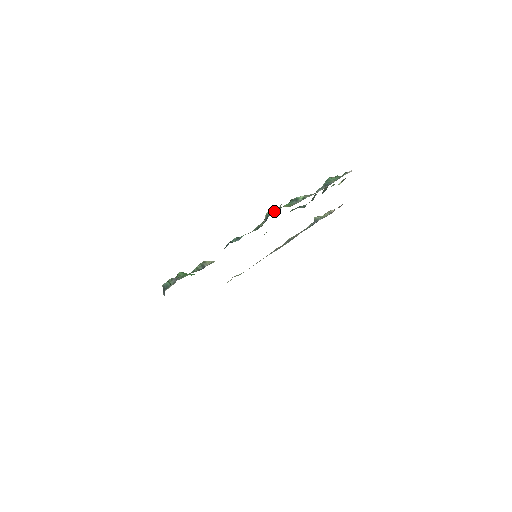
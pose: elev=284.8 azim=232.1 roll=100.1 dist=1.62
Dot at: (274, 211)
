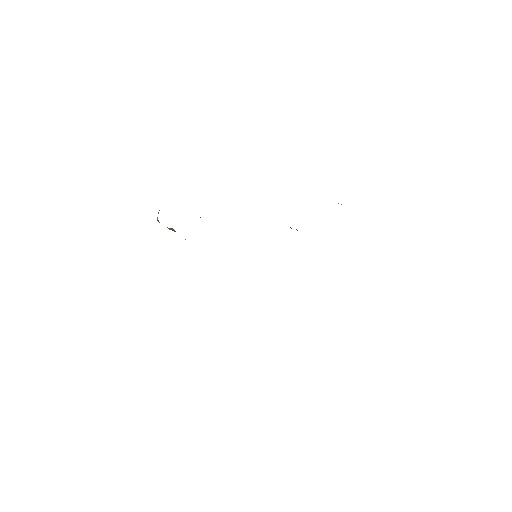
Dot at: occluded
